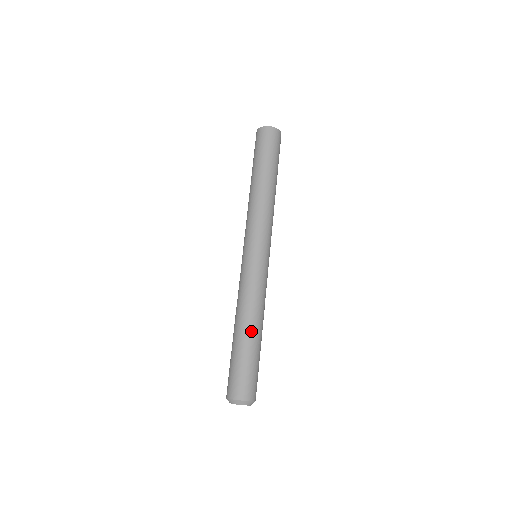
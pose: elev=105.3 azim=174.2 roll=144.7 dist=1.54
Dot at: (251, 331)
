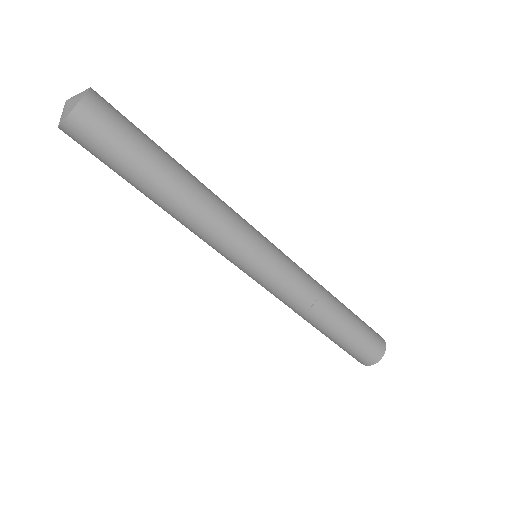
Dot at: (339, 312)
